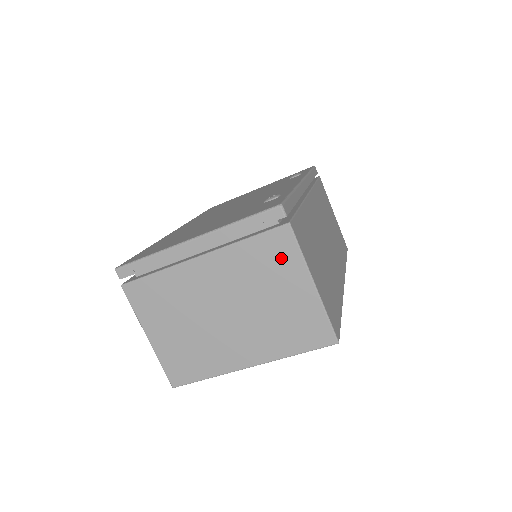
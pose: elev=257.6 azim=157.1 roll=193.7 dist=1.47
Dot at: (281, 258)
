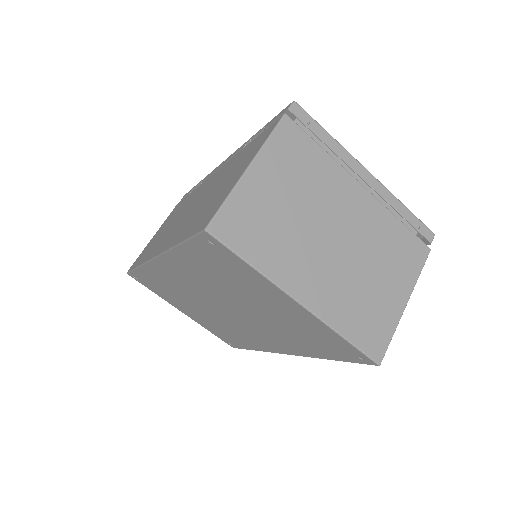
Dot at: (407, 260)
